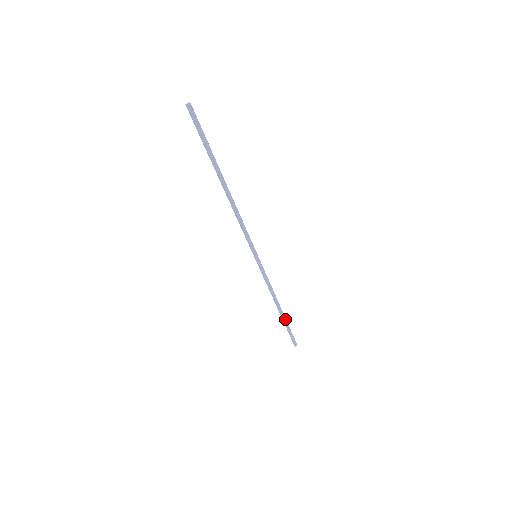
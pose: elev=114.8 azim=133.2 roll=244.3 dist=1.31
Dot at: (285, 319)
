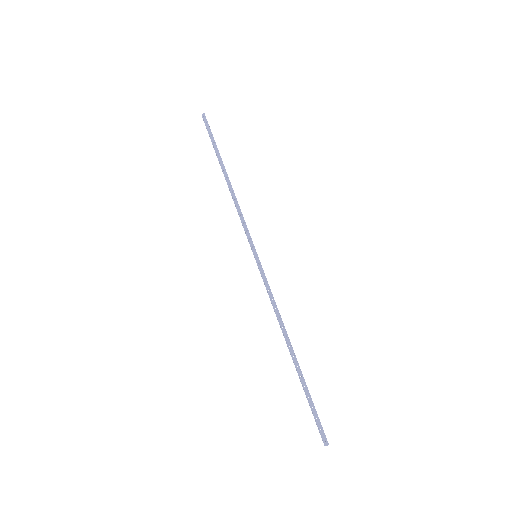
Dot at: (301, 373)
